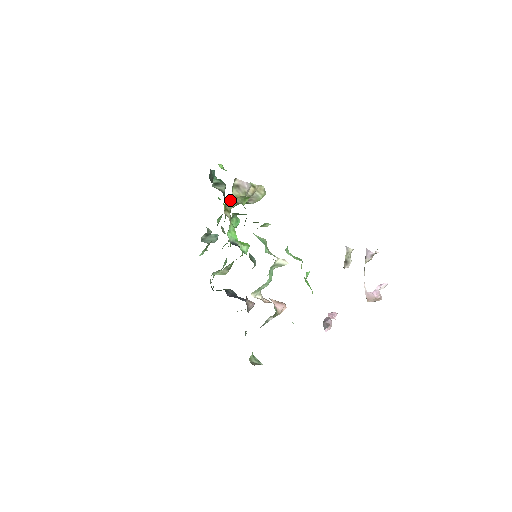
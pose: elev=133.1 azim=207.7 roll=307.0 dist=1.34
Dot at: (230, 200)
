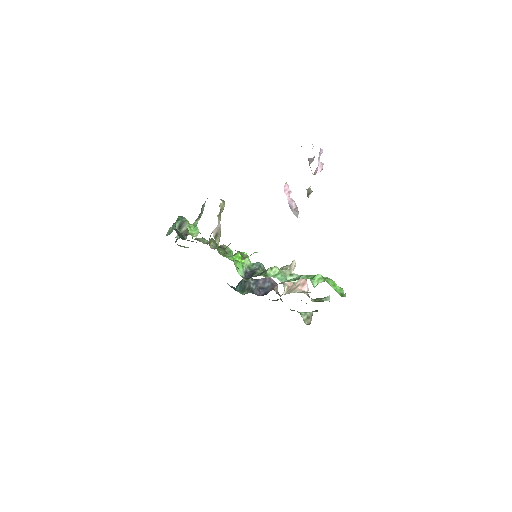
Dot at: (209, 238)
